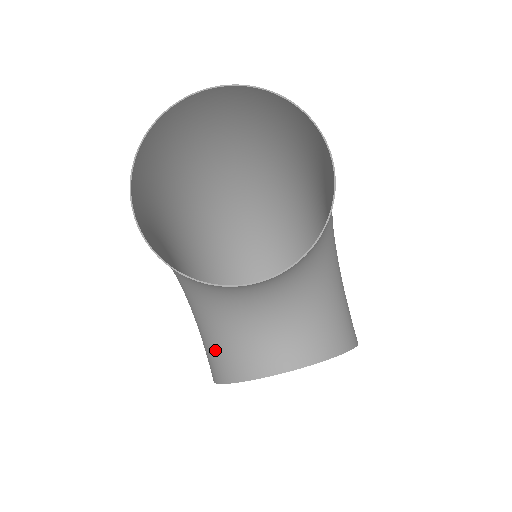
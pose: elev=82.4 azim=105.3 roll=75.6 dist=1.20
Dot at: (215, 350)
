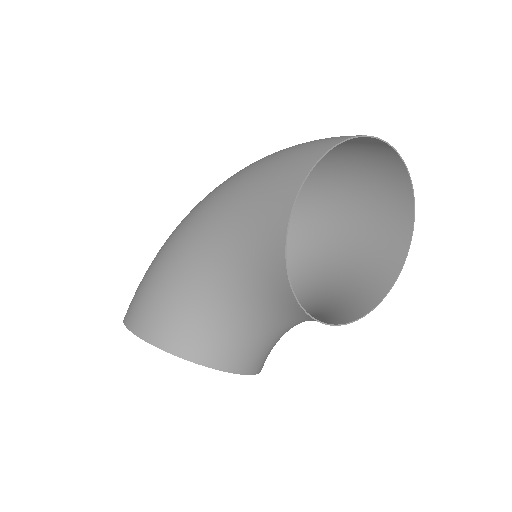
Dot at: (184, 320)
